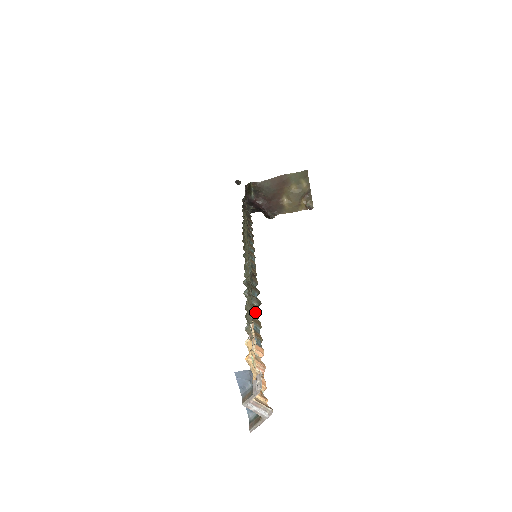
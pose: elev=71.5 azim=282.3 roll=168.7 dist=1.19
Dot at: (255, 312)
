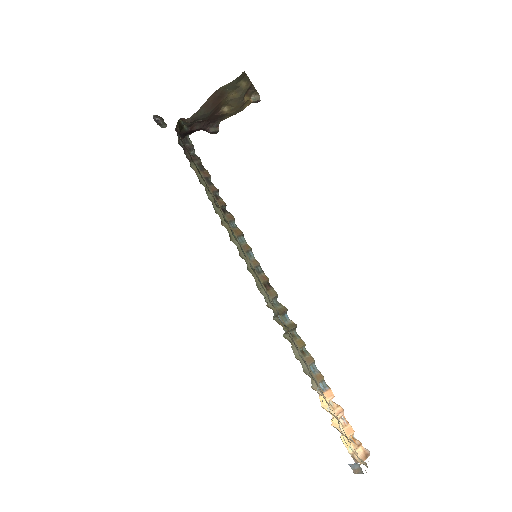
Dot at: (301, 347)
